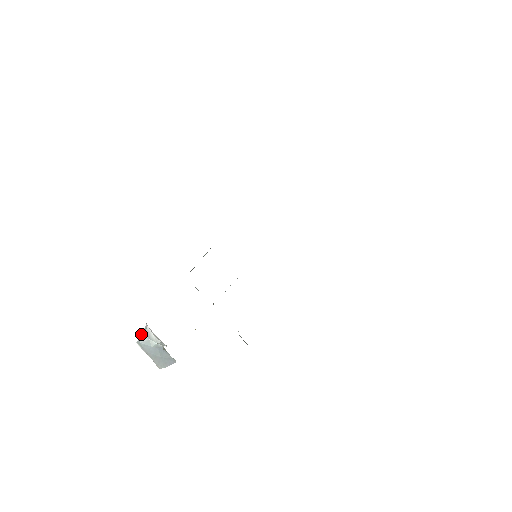
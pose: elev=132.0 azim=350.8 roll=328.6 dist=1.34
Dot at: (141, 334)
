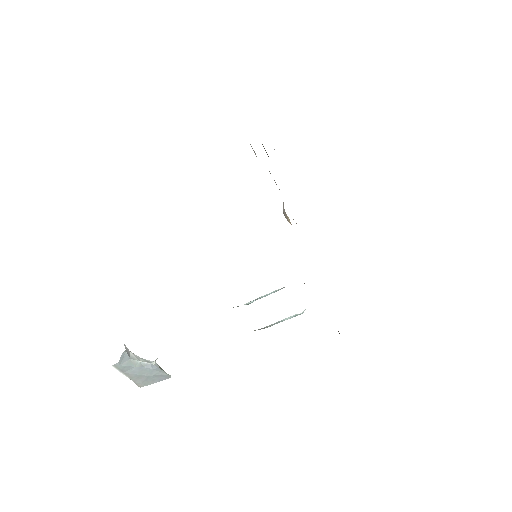
Dot at: (121, 355)
